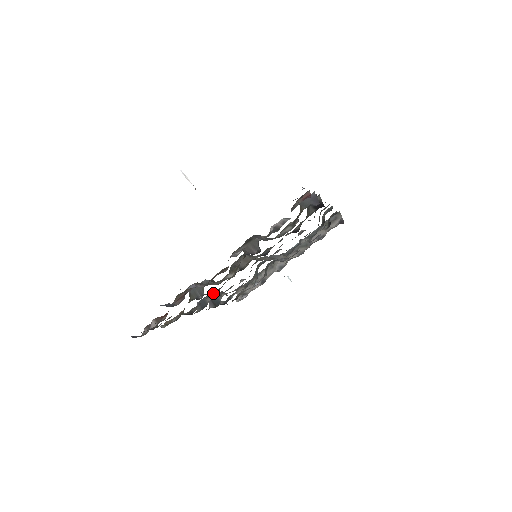
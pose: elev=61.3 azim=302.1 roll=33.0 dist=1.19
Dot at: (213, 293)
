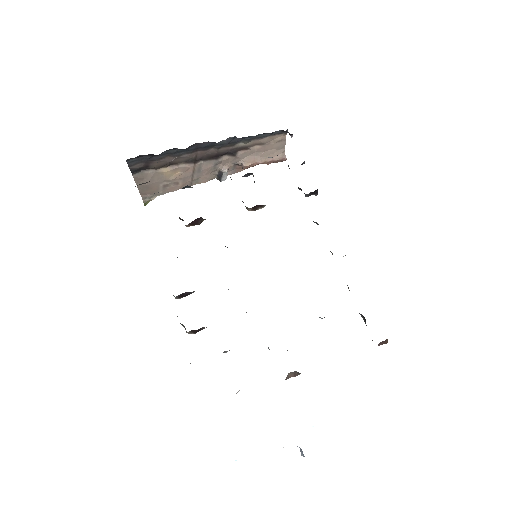
Dot at: occluded
